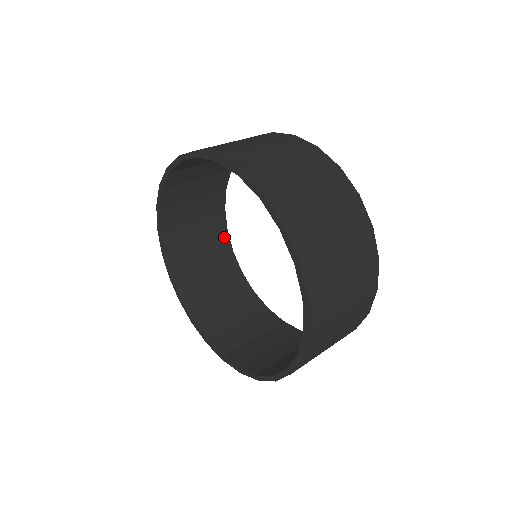
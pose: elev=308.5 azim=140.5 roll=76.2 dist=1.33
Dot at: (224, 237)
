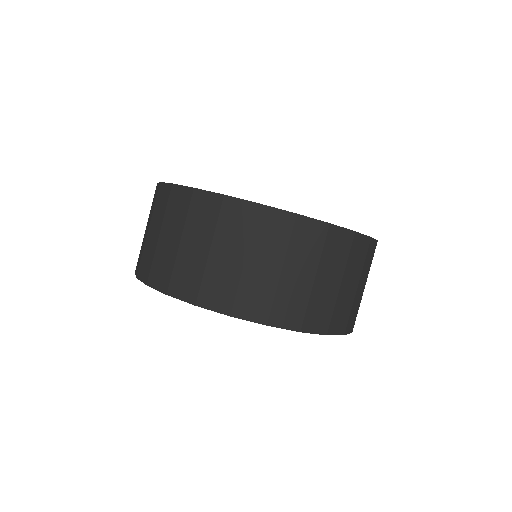
Dot at: occluded
